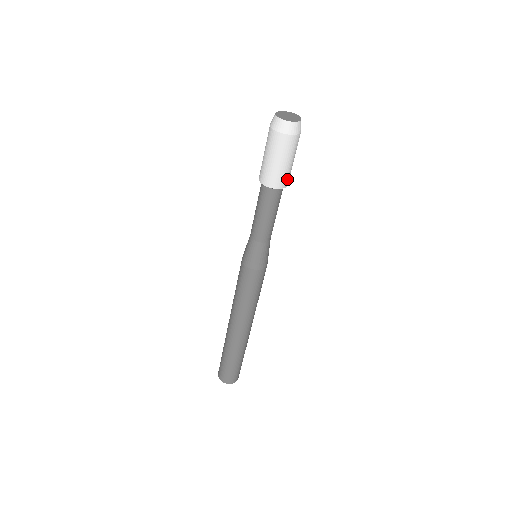
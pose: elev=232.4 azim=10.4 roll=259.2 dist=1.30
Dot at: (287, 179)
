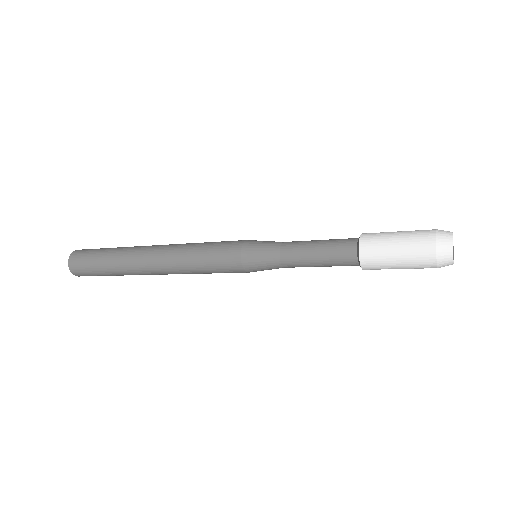
Dot at: (375, 269)
